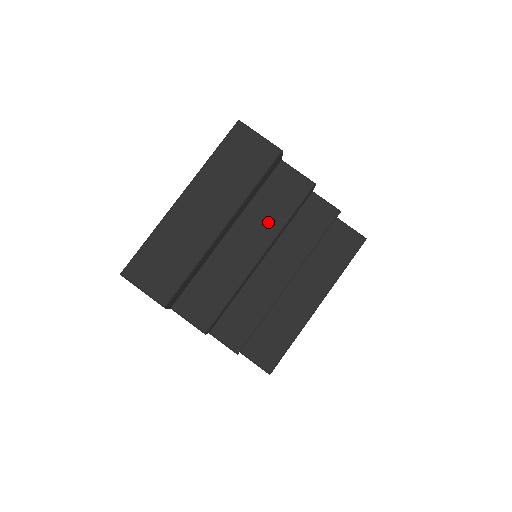
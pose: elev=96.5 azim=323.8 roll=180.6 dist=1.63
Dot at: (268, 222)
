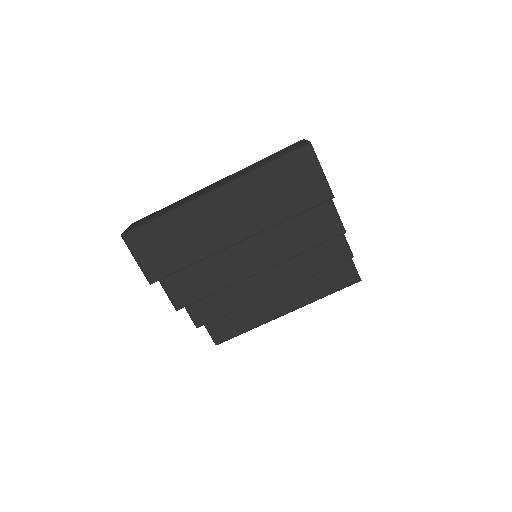
Dot at: (283, 245)
